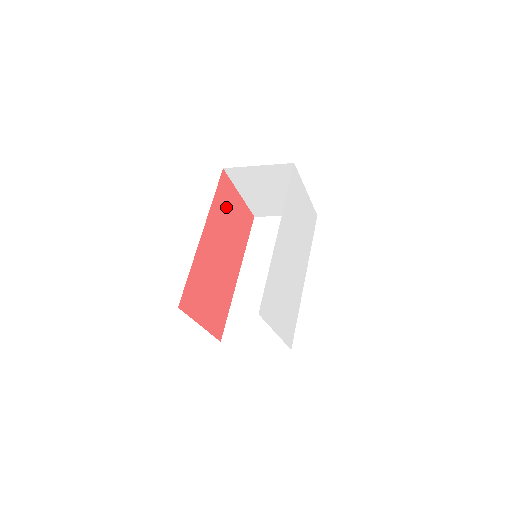
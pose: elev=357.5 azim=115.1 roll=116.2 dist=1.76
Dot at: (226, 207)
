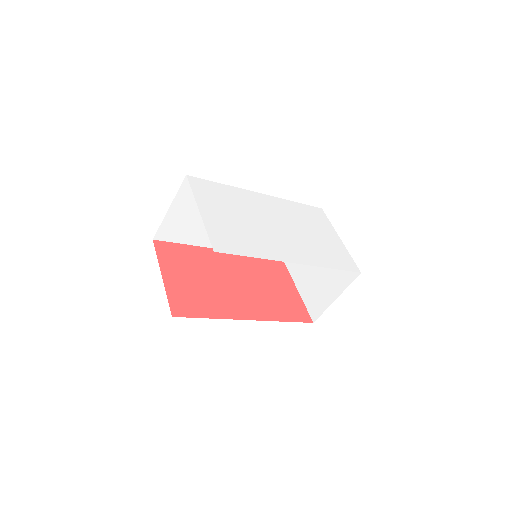
Dot at: (269, 274)
